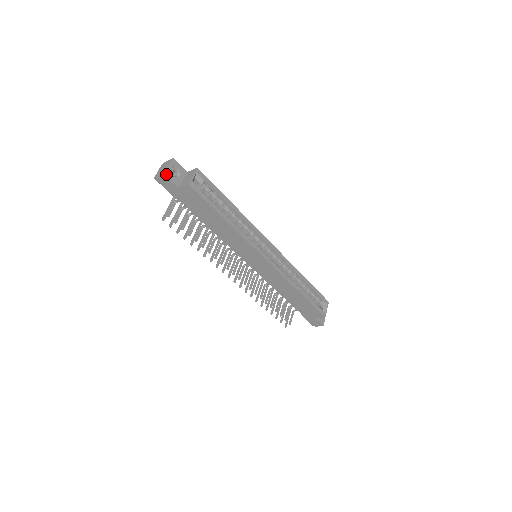
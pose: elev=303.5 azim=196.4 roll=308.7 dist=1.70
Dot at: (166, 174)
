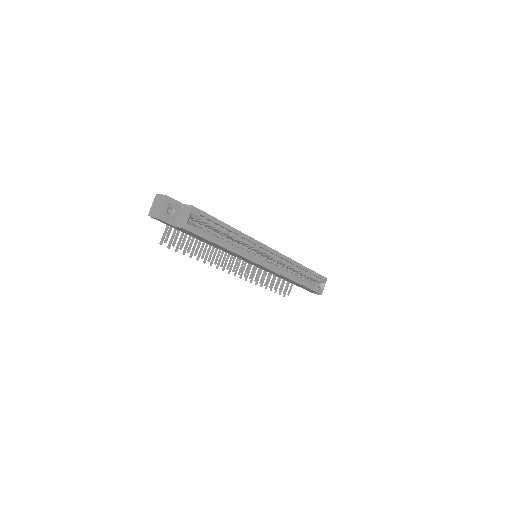
Dot at: (160, 217)
